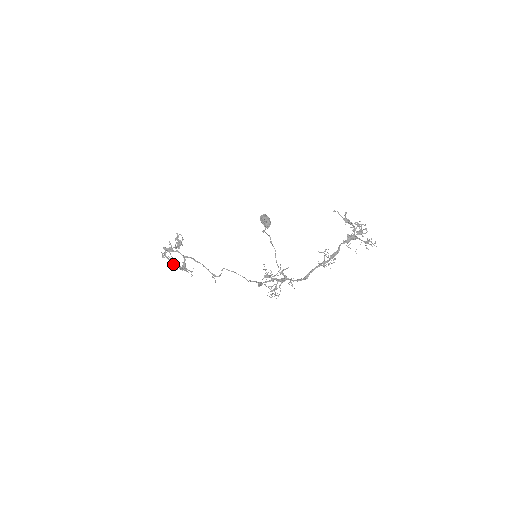
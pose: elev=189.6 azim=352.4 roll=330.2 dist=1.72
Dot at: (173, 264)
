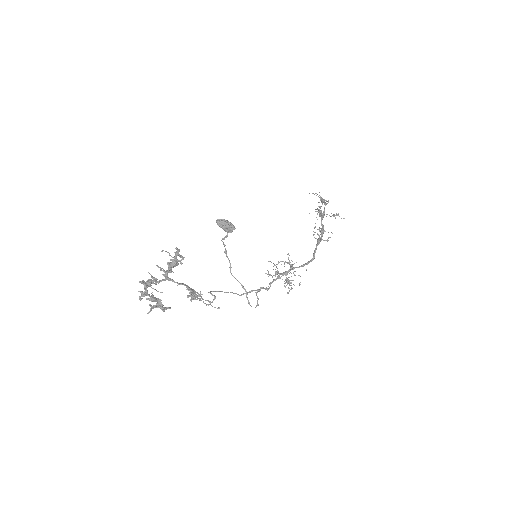
Dot at: (157, 305)
